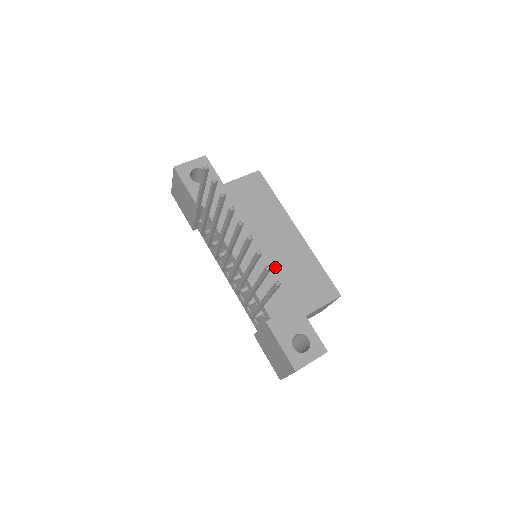
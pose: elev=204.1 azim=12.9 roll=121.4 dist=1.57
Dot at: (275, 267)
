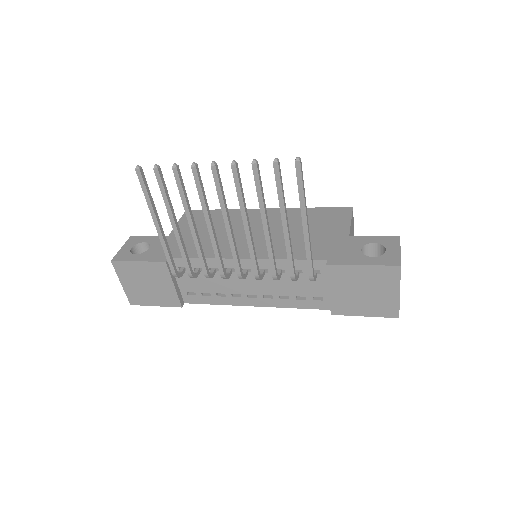
Dot at: (280, 236)
